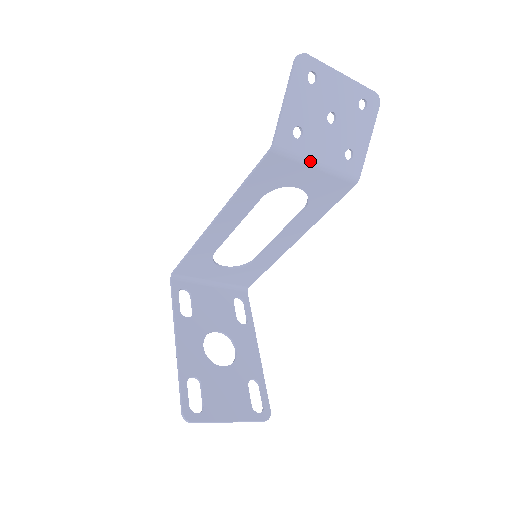
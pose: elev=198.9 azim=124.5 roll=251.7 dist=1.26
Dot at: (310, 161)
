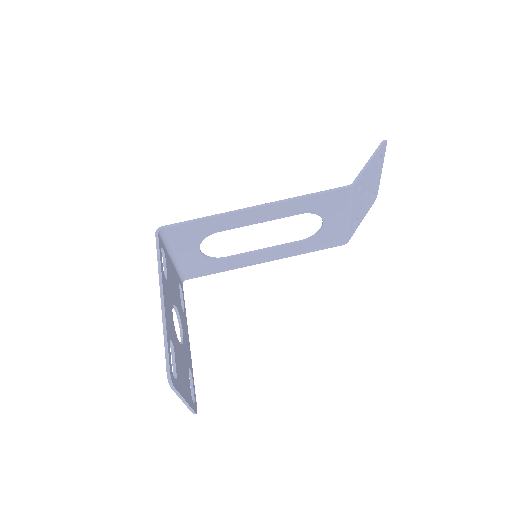
Dot at: (350, 211)
